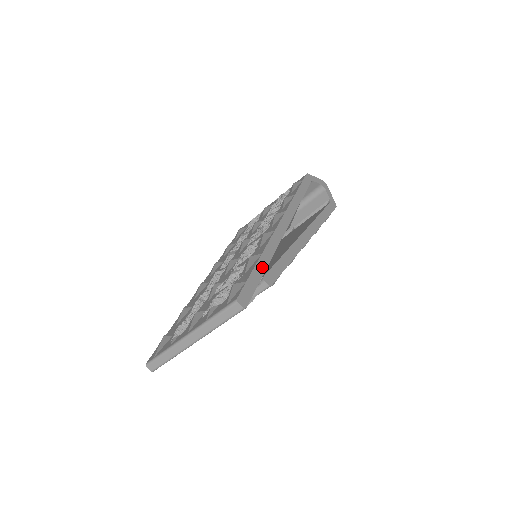
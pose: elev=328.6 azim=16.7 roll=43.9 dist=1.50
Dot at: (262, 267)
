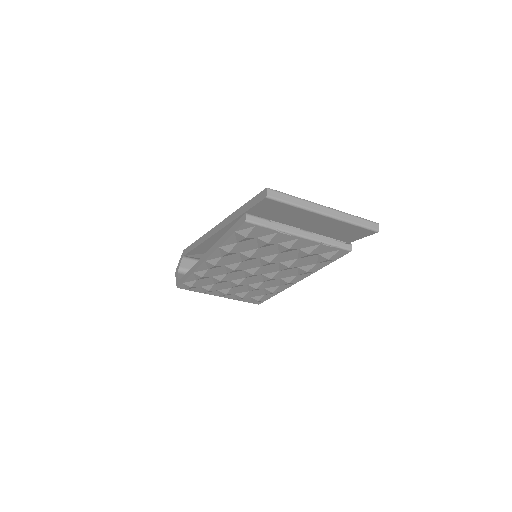
Dot at: occluded
